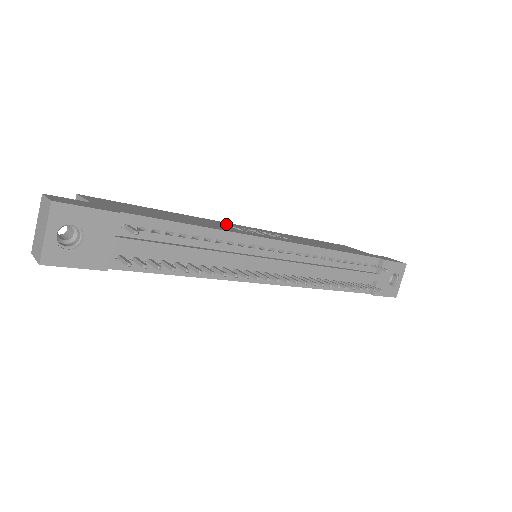
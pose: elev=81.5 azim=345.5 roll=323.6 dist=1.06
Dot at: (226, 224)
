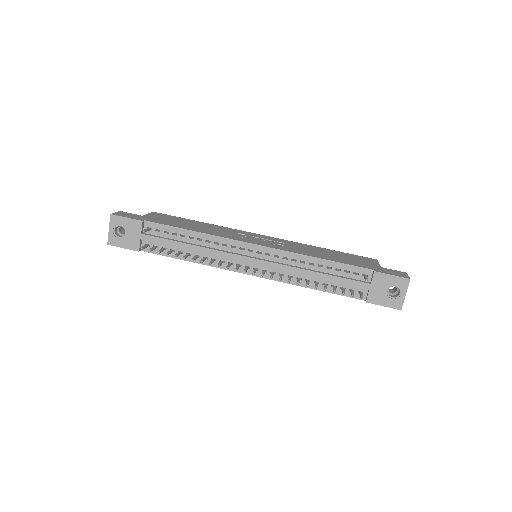
Dot at: (241, 233)
